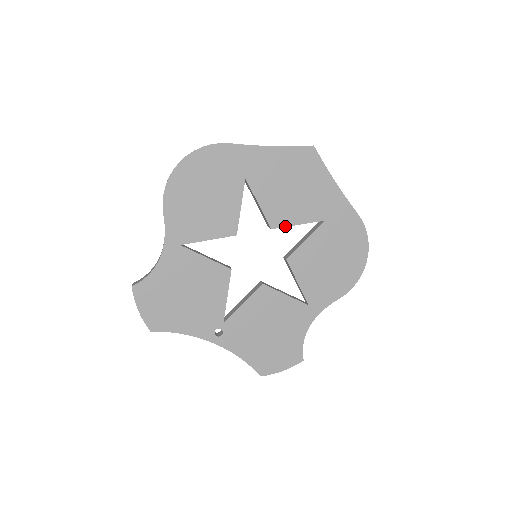
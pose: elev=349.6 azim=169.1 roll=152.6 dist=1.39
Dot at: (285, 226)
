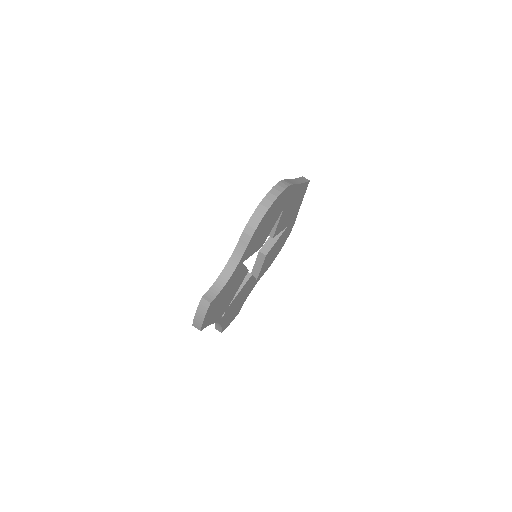
Dot at: (277, 234)
